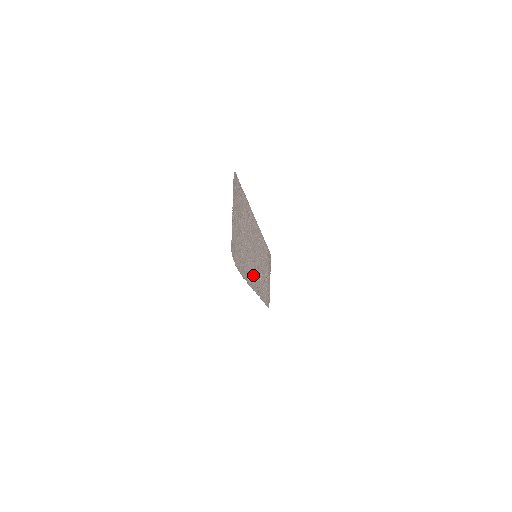
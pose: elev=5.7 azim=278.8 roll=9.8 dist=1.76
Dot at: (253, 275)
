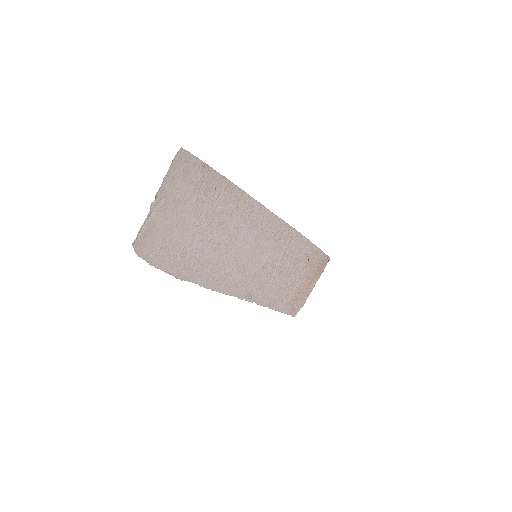
Dot at: (235, 277)
